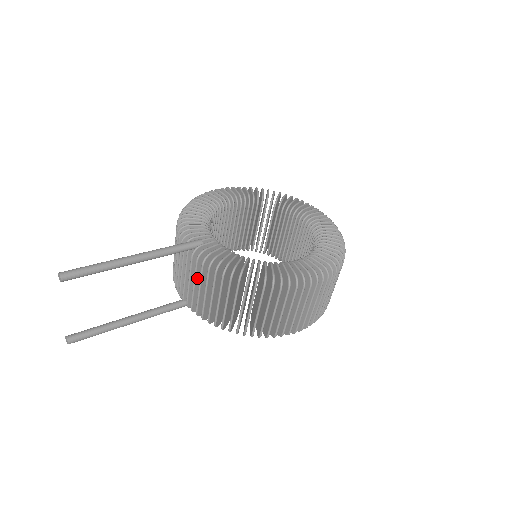
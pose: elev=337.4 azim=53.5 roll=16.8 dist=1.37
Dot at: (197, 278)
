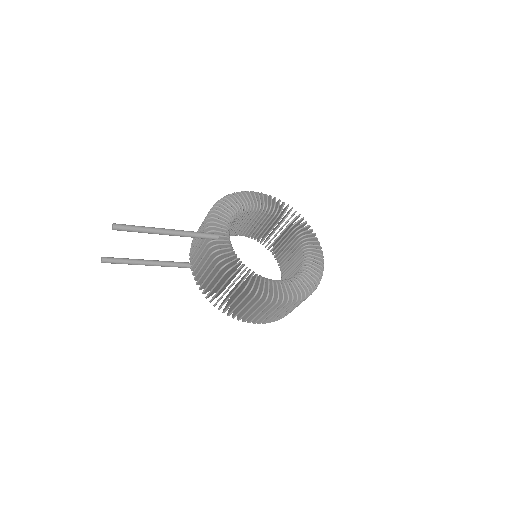
Dot at: (204, 258)
